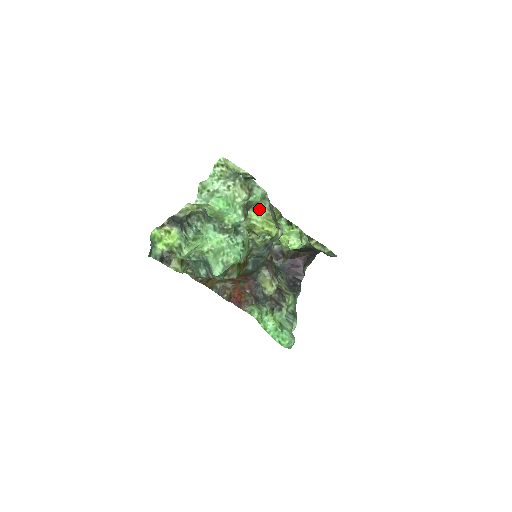
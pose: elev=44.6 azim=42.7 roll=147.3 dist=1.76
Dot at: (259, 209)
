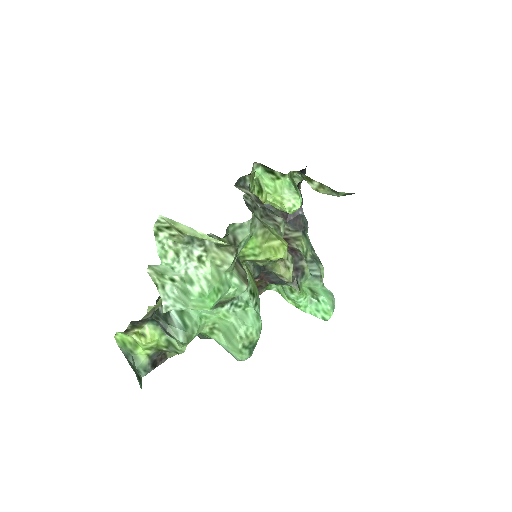
Dot at: (250, 239)
